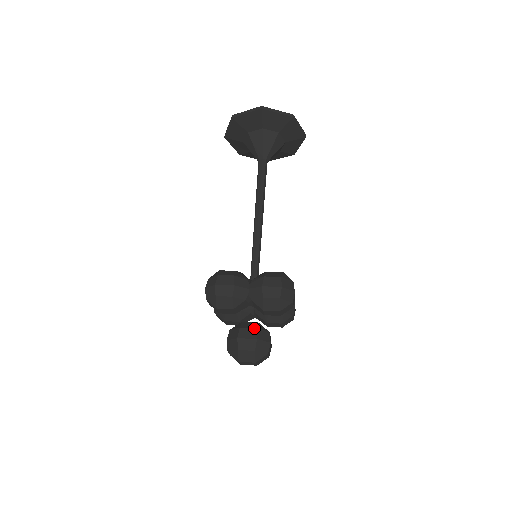
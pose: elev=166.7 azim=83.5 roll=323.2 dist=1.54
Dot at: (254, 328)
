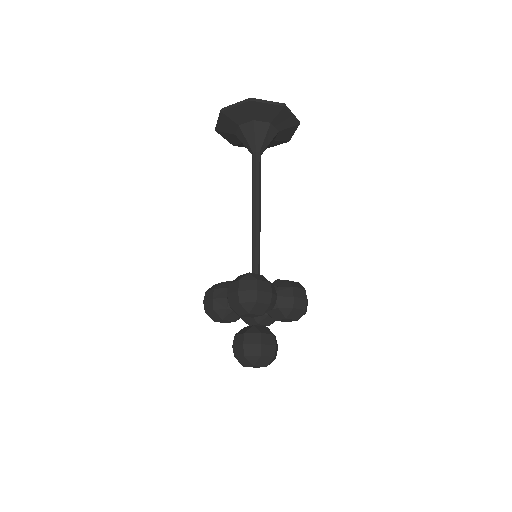
Dot at: (272, 334)
